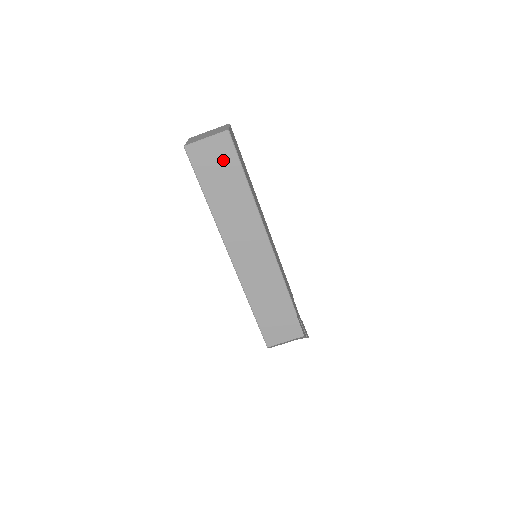
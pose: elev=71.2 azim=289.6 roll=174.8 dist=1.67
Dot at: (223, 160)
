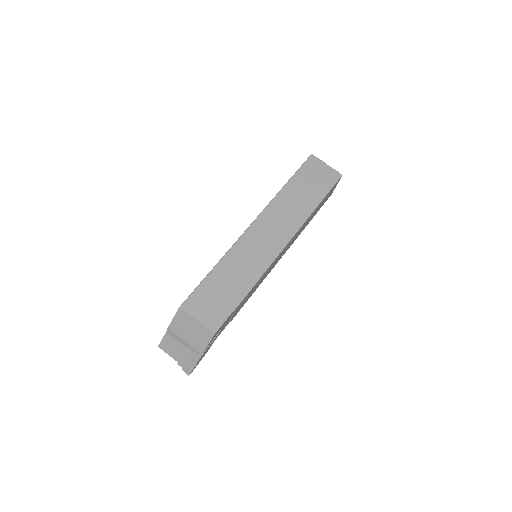
Dot at: (321, 181)
